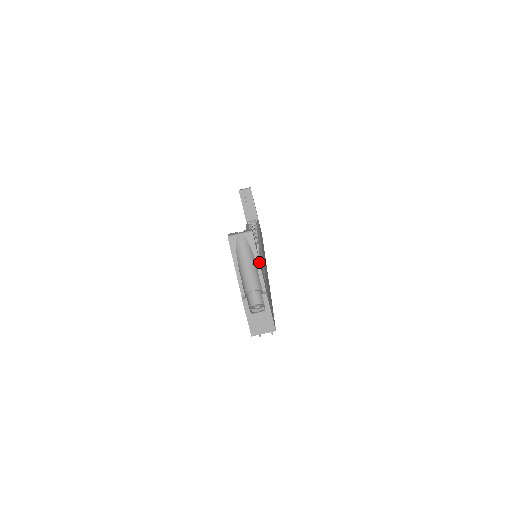
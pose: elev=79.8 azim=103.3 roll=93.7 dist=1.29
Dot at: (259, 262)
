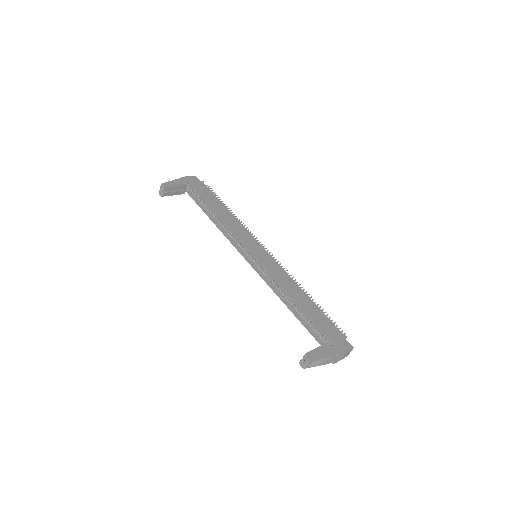
Dot at: (325, 357)
